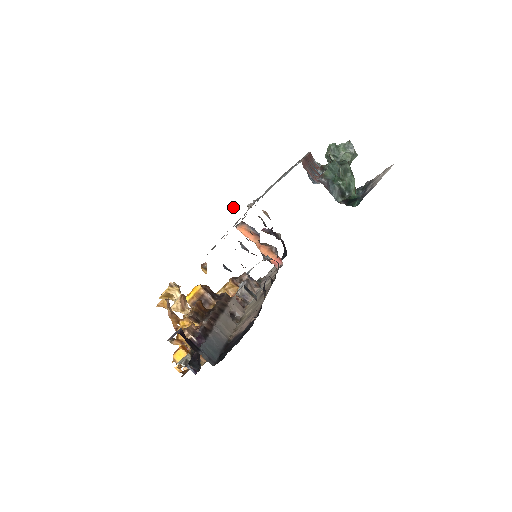
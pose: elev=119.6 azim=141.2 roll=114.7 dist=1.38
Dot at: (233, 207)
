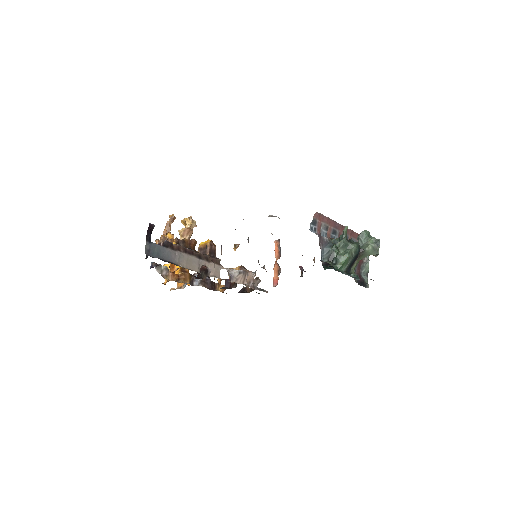
Dot at: occluded
